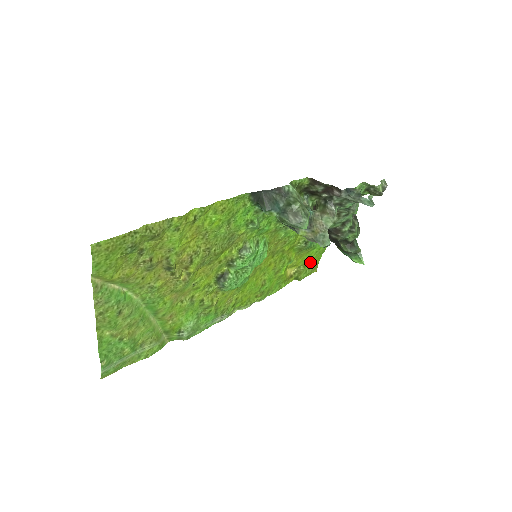
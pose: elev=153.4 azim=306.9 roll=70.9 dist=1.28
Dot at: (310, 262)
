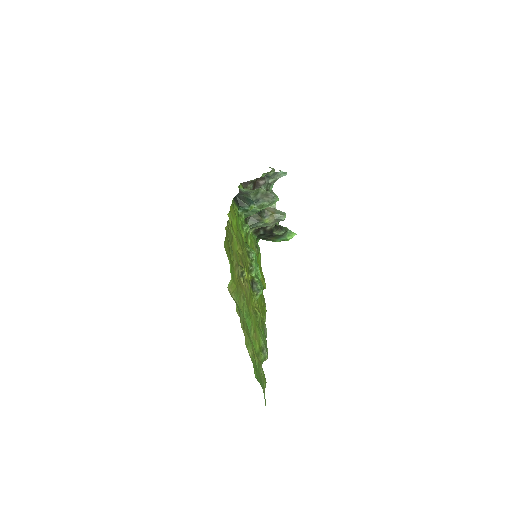
Dot at: (260, 271)
